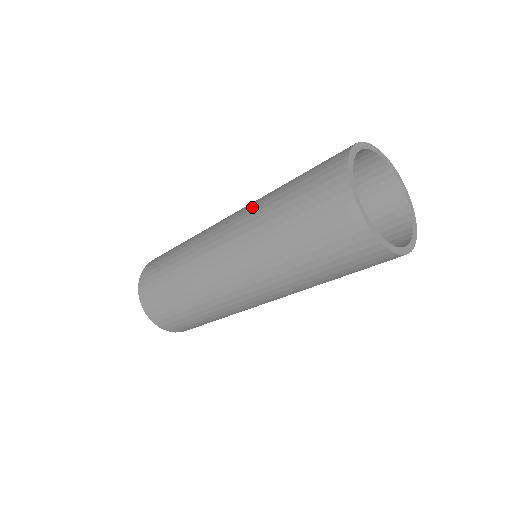
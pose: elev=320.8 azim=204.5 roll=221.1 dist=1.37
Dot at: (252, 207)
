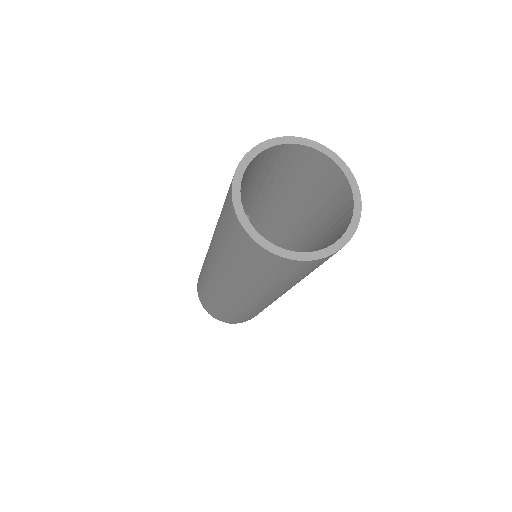
Dot at: (222, 269)
